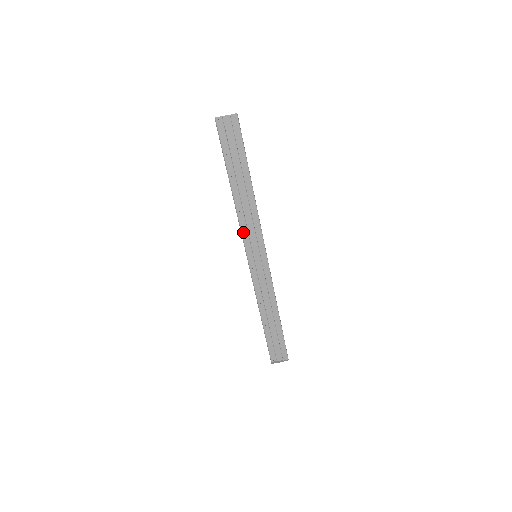
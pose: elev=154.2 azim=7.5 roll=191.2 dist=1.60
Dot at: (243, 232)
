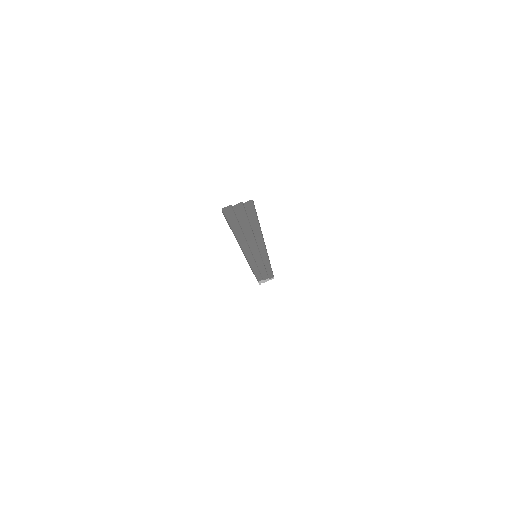
Dot at: (244, 249)
